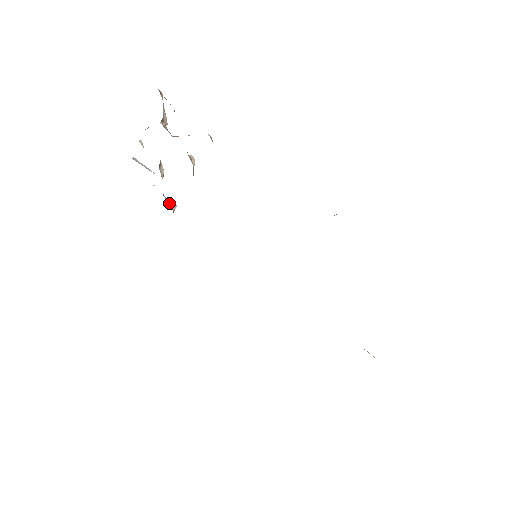
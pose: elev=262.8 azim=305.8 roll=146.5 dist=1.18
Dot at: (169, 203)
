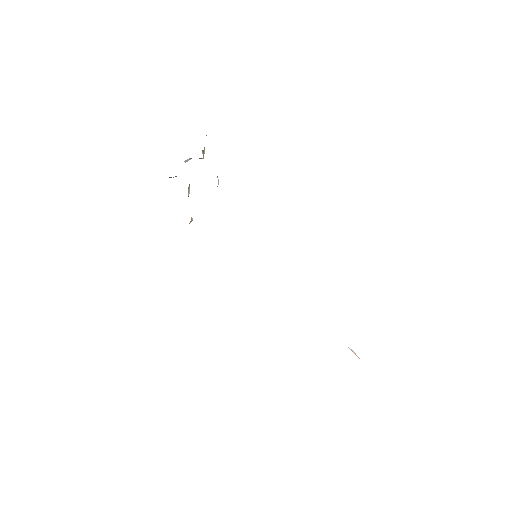
Dot at: occluded
